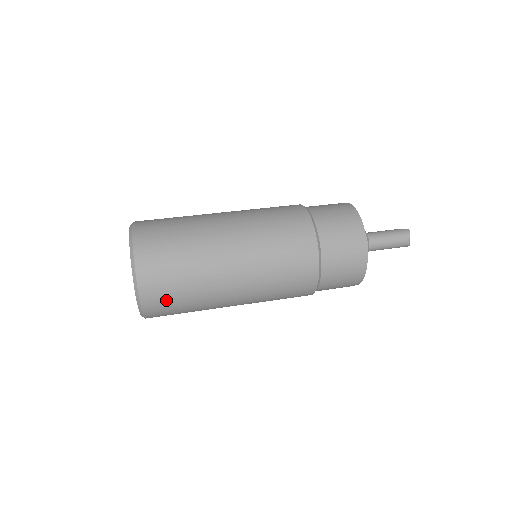
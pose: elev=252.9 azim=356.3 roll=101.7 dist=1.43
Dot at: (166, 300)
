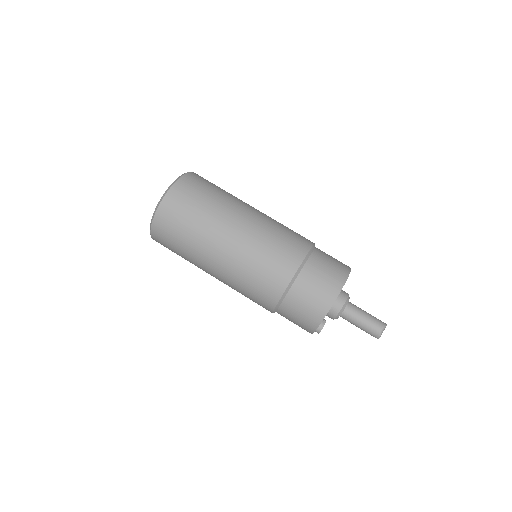
Dot at: (175, 218)
